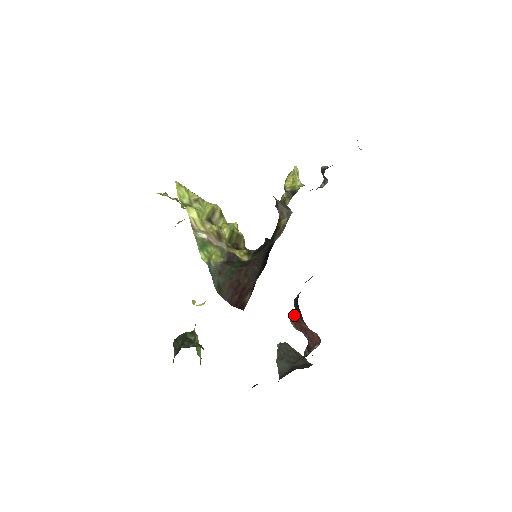
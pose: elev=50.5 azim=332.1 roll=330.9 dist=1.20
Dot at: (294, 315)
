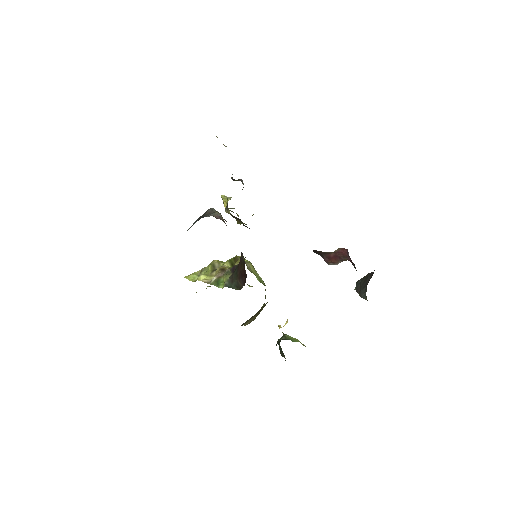
Dot at: (323, 258)
